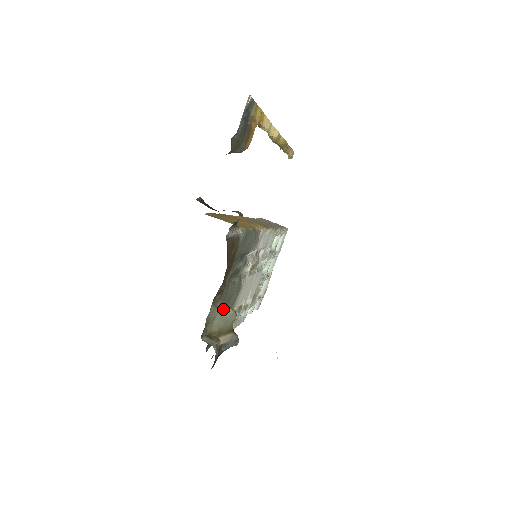
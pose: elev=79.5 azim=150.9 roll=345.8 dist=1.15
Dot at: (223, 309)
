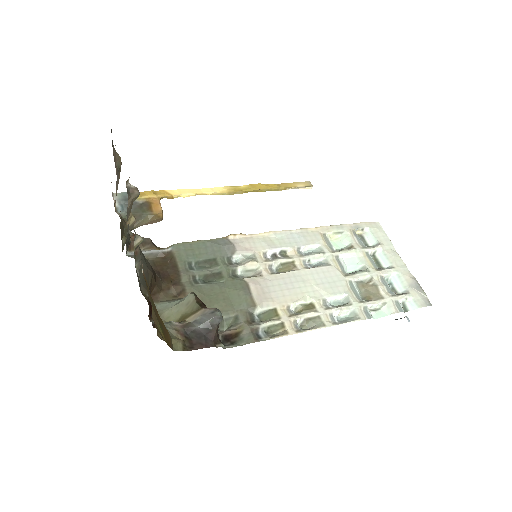
Dot at: (181, 300)
